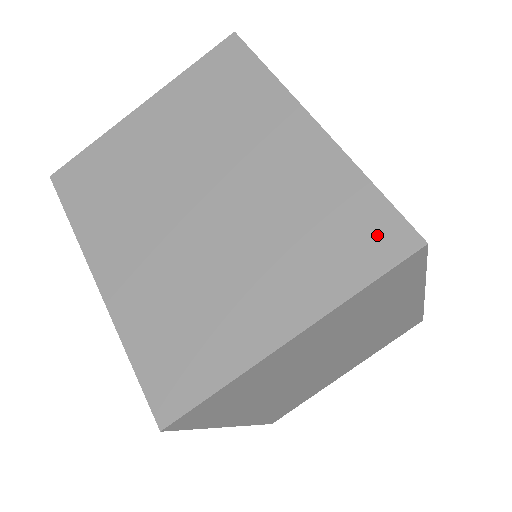
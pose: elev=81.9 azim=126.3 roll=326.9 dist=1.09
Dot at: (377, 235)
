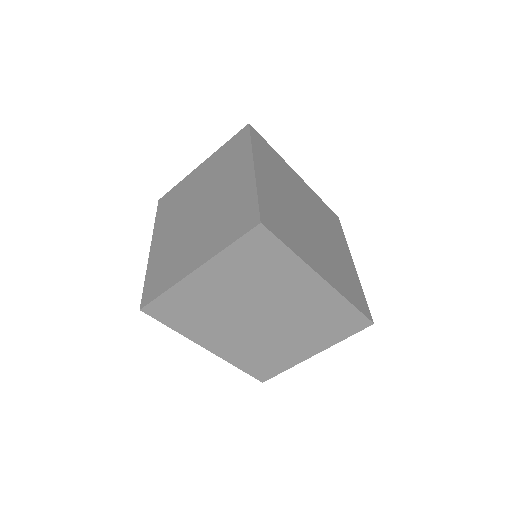
Dot at: (246, 220)
